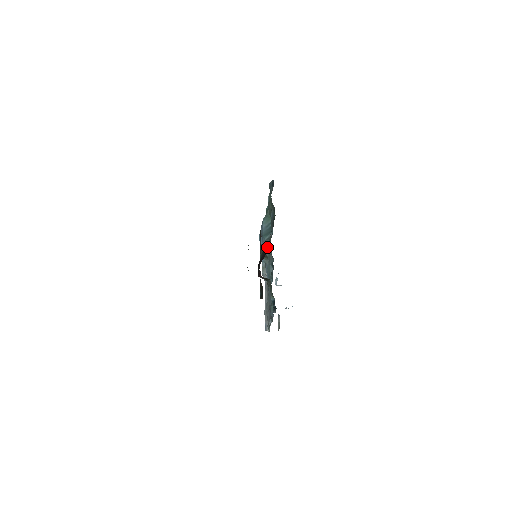
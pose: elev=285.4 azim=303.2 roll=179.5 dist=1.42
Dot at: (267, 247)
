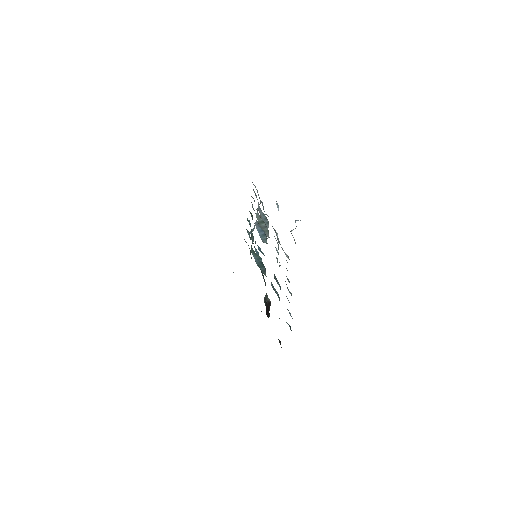
Dot at: (267, 299)
